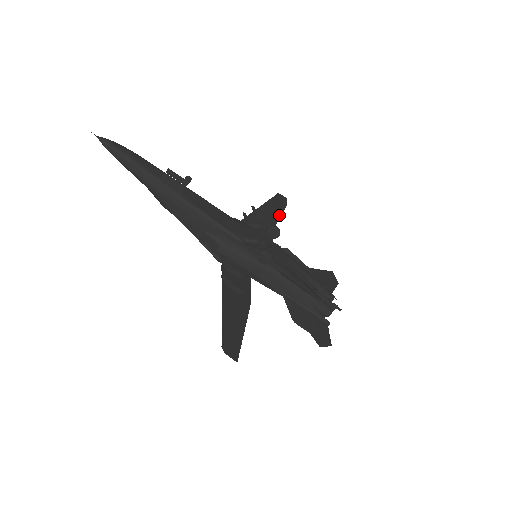
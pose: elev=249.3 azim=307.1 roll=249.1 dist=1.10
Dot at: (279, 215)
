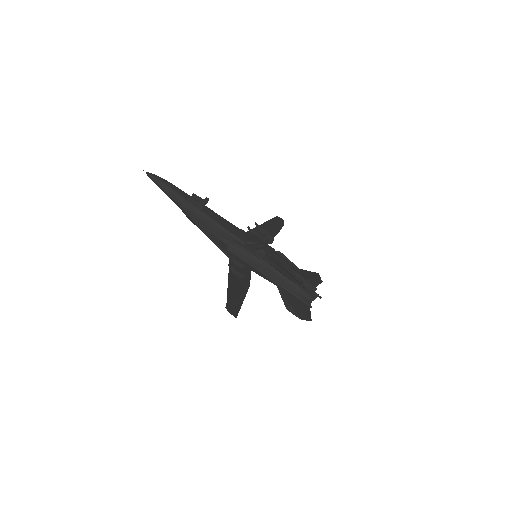
Dot at: (277, 231)
